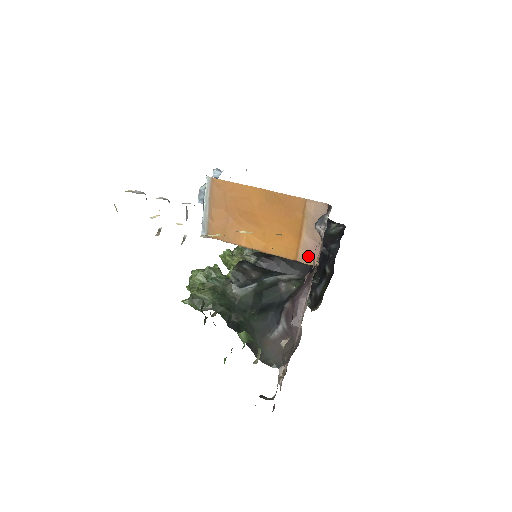
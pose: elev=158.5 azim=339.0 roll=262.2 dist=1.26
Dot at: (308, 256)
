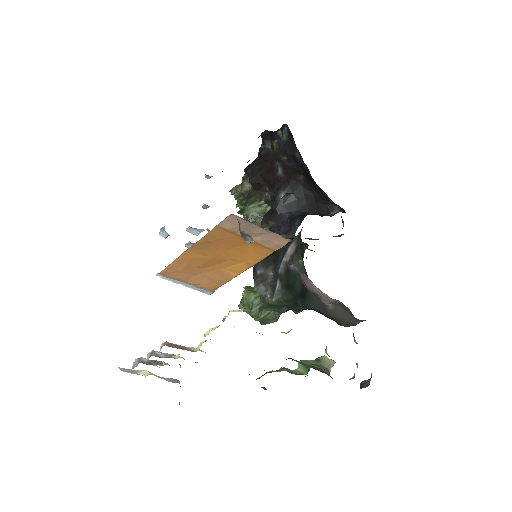
Dot at: (276, 244)
